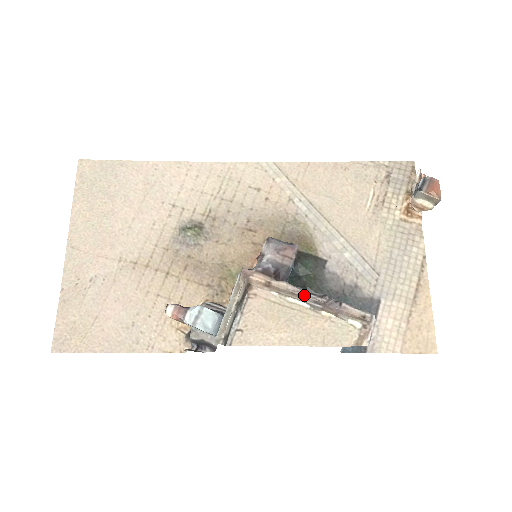
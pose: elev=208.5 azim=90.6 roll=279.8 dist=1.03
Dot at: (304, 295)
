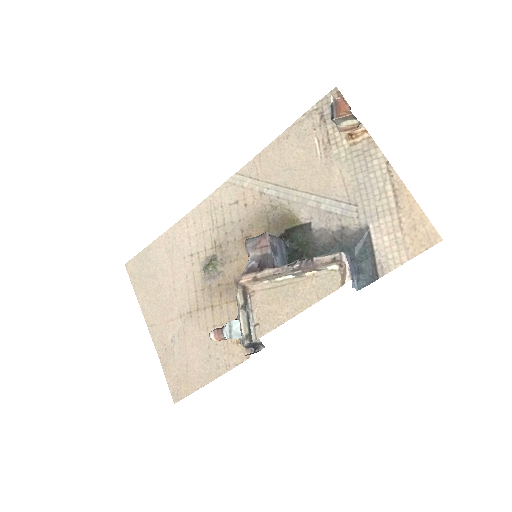
Dot at: (283, 271)
